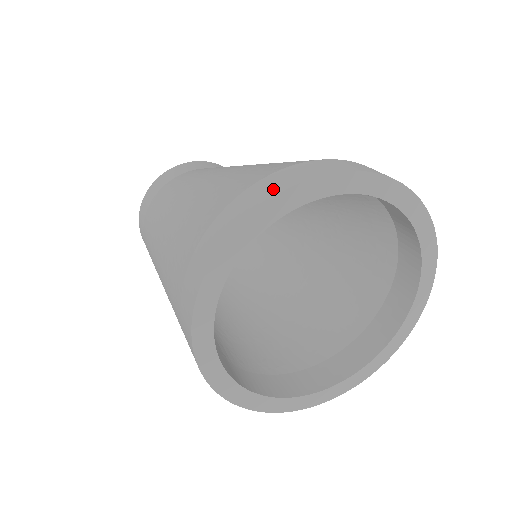
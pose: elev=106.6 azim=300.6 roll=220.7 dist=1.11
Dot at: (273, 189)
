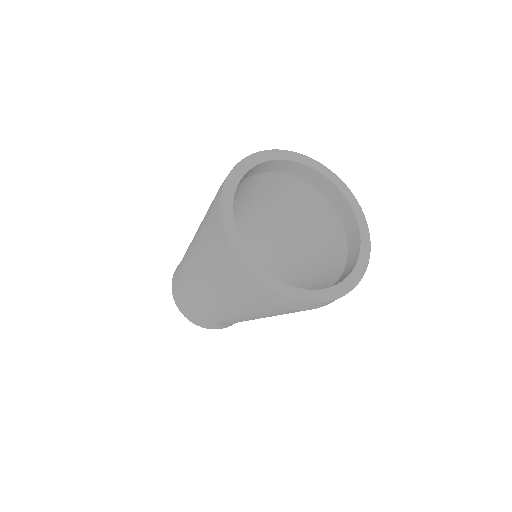
Dot at: occluded
